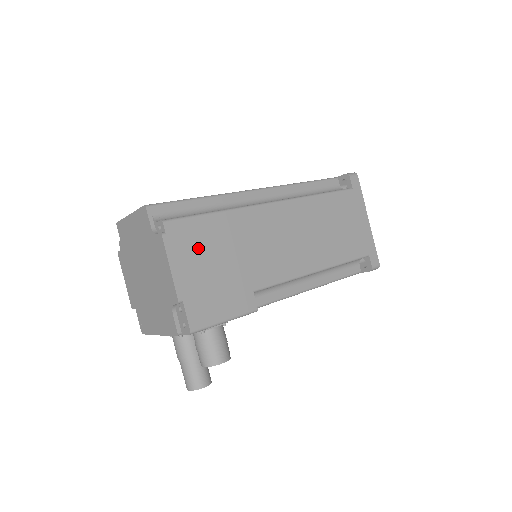
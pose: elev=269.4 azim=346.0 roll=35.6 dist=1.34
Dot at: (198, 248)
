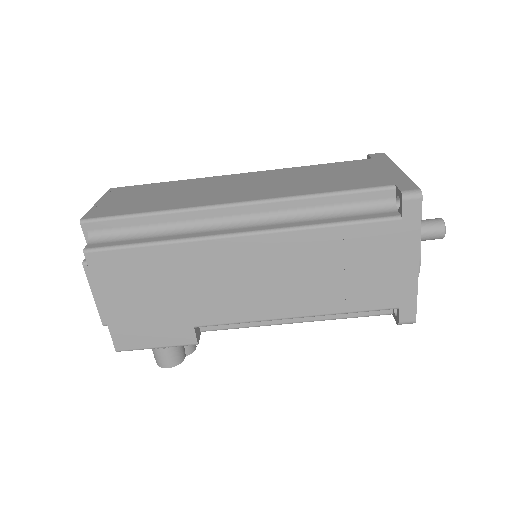
Dot at: (126, 280)
